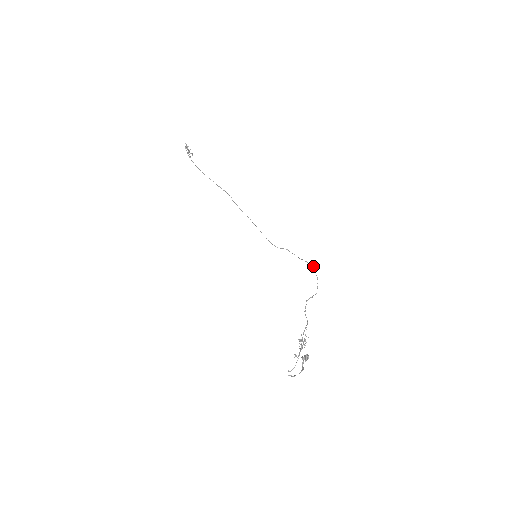
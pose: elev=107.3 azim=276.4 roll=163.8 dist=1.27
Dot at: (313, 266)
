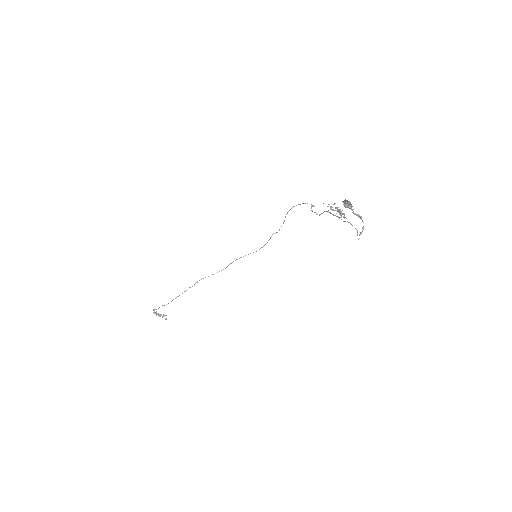
Dot at: (293, 206)
